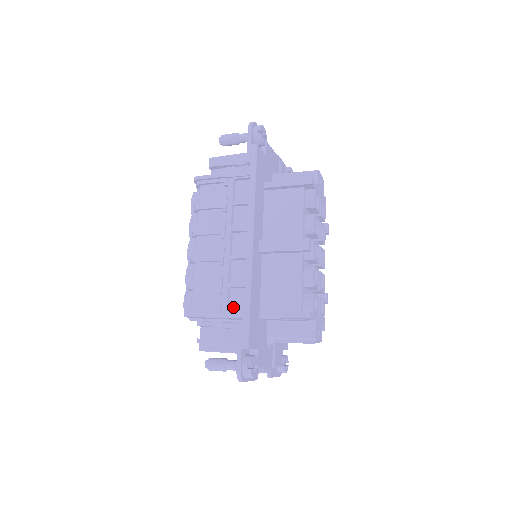
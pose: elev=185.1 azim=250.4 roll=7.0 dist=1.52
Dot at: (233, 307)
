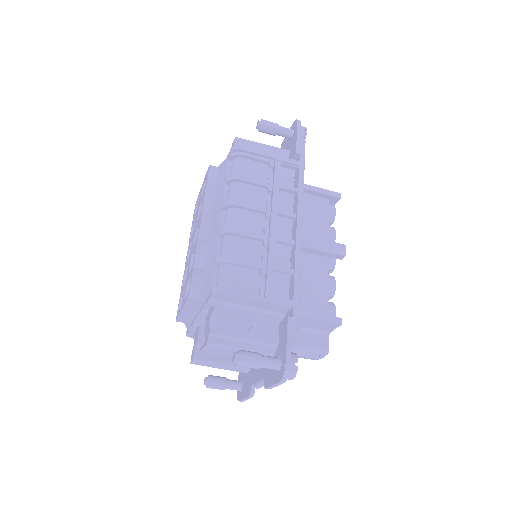
Dot at: (276, 294)
